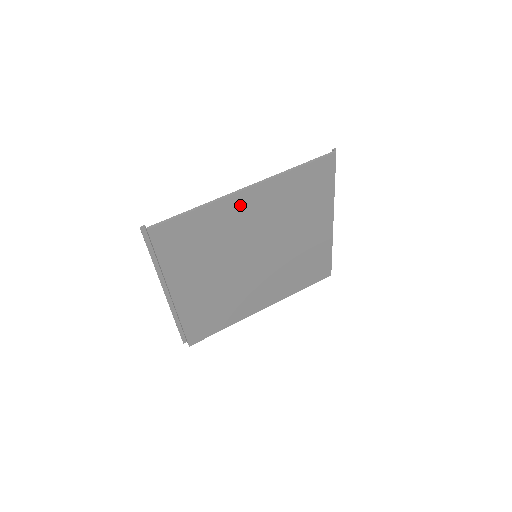
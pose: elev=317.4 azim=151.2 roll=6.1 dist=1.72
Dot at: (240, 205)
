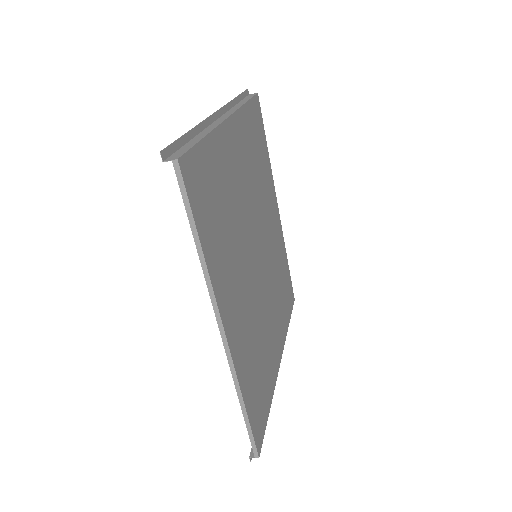
Dot at: (273, 204)
